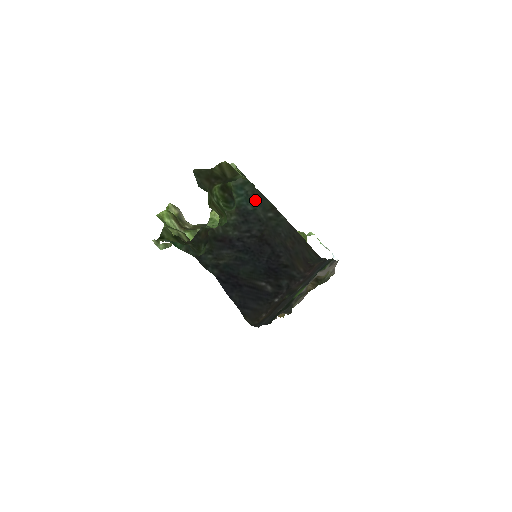
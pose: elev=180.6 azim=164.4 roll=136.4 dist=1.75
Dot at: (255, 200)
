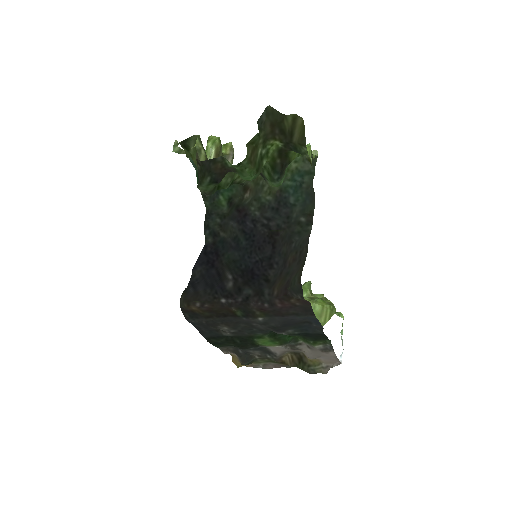
Dot at: (303, 196)
